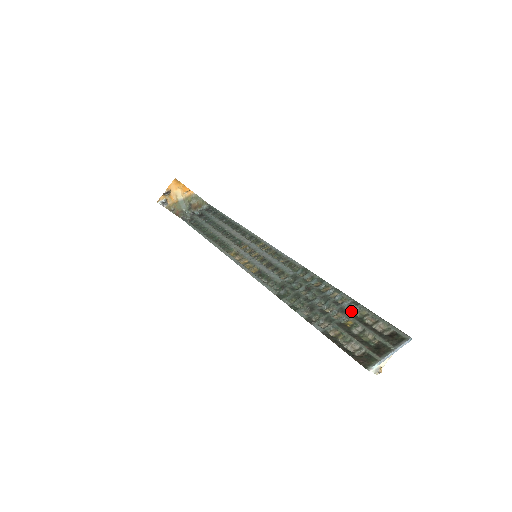
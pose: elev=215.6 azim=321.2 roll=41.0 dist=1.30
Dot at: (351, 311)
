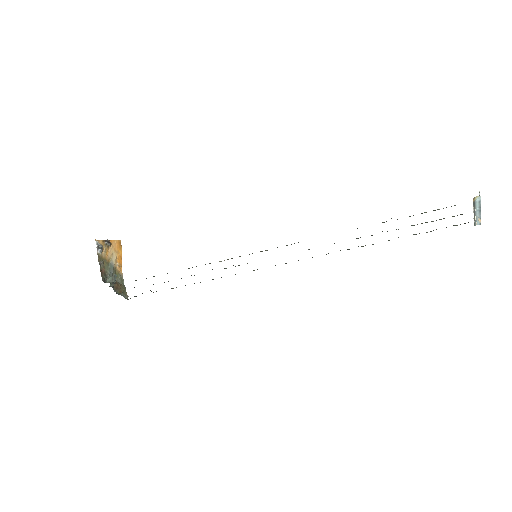
Dot at: occluded
